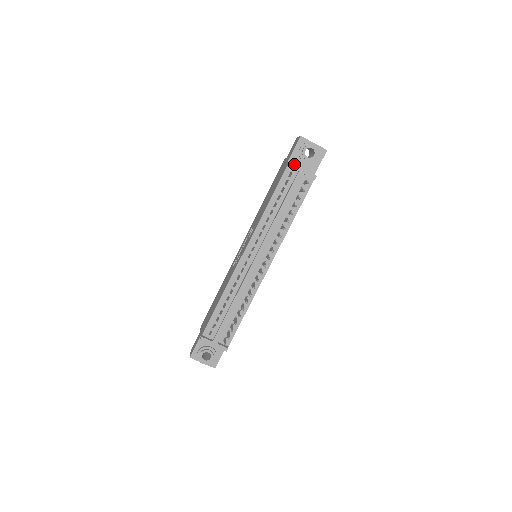
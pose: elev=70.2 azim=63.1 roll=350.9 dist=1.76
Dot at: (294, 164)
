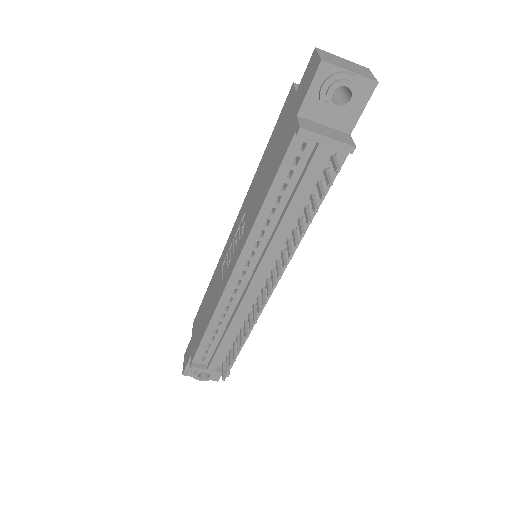
Dot at: (309, 130)
